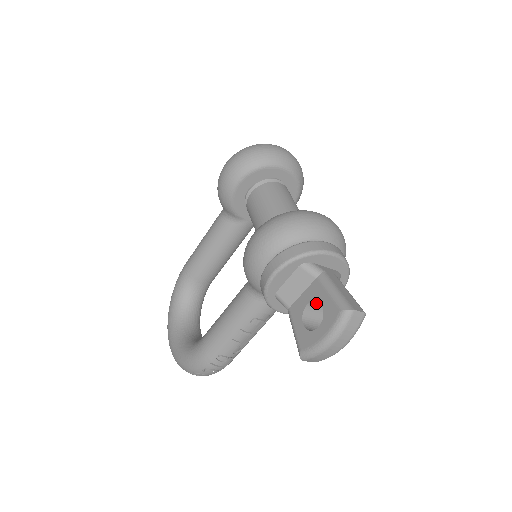
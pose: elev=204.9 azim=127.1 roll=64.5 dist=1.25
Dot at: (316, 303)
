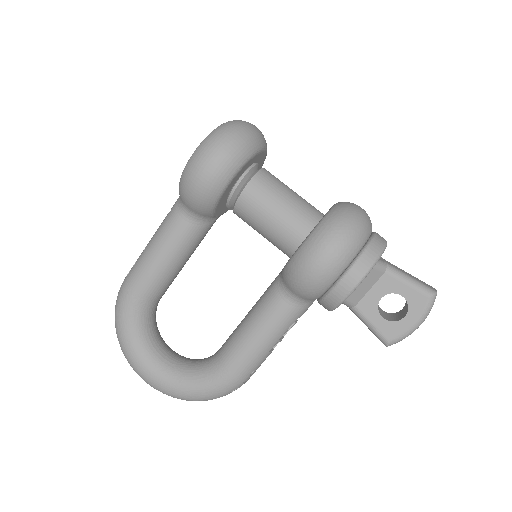
Dot at: (384, 293)
